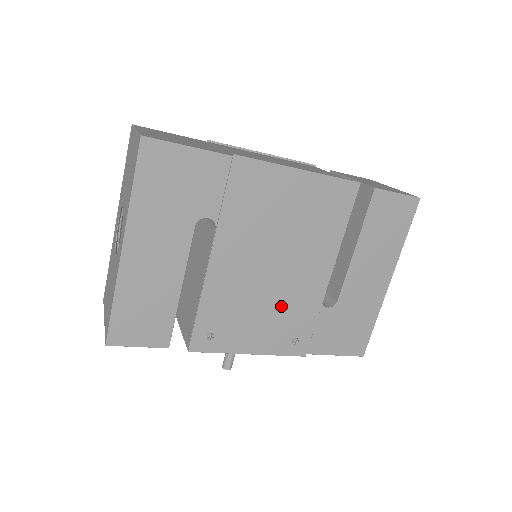
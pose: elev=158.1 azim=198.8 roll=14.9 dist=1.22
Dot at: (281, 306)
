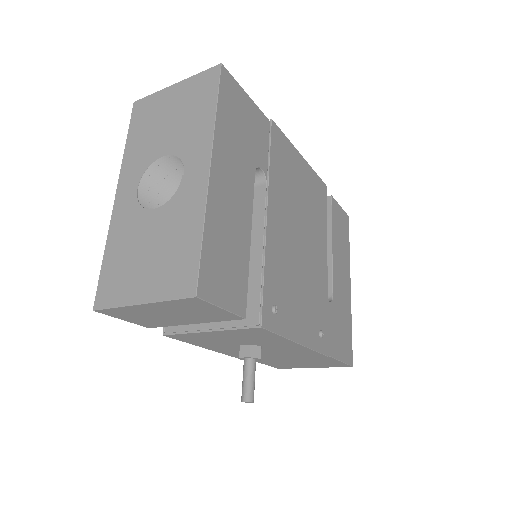
Dot at: (309, 288)
